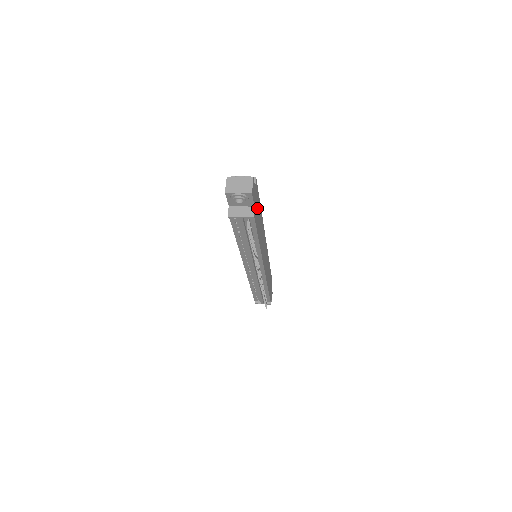
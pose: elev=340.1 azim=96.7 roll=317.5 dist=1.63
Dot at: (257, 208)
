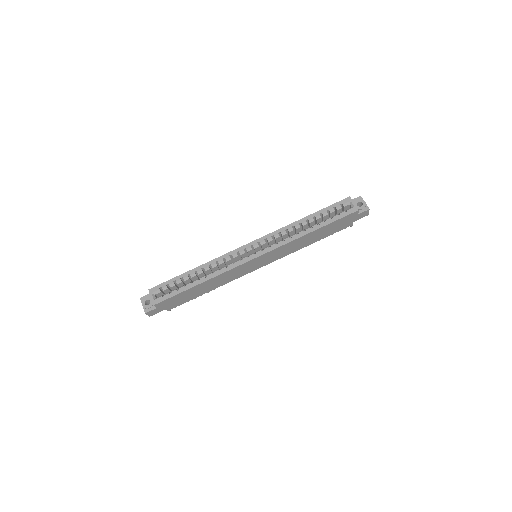
Dot at: (179, 299)
